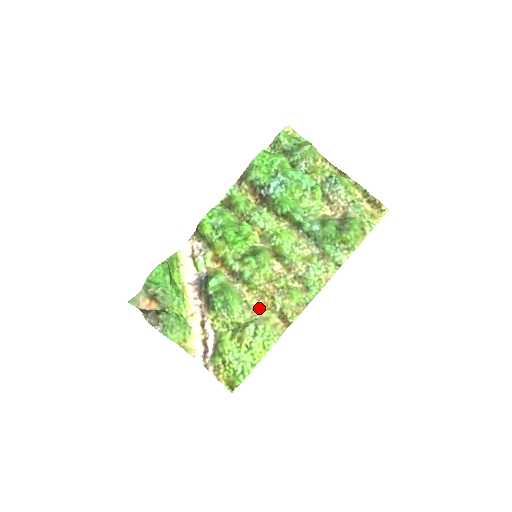
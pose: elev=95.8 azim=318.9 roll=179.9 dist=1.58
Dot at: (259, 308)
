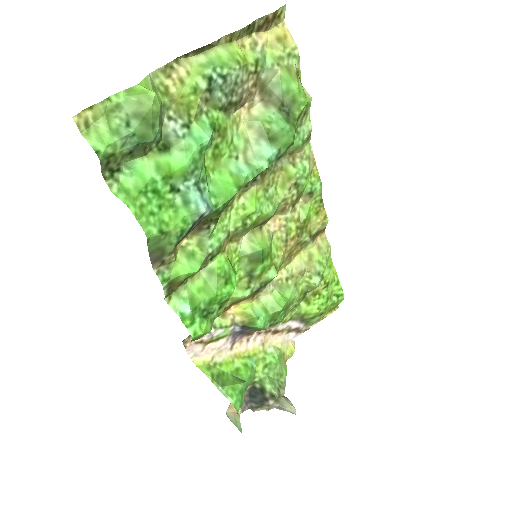
Dot at: (298, 263)
